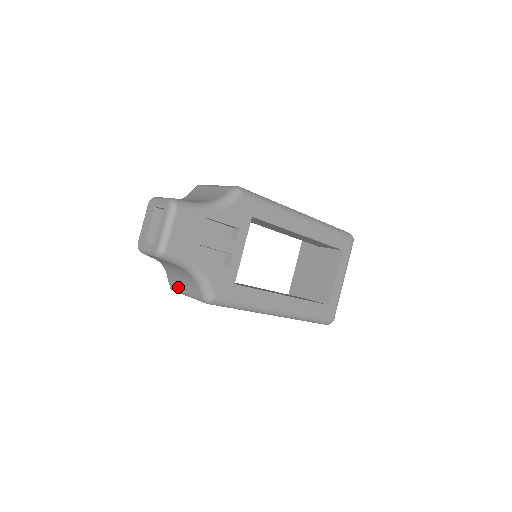
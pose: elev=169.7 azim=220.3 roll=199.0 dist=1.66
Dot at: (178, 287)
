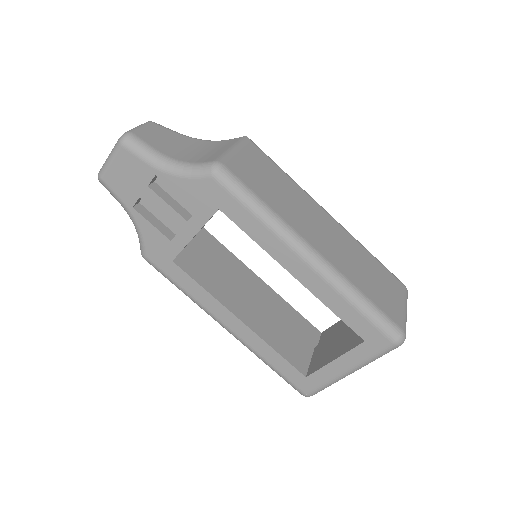
Dot at: occluded
